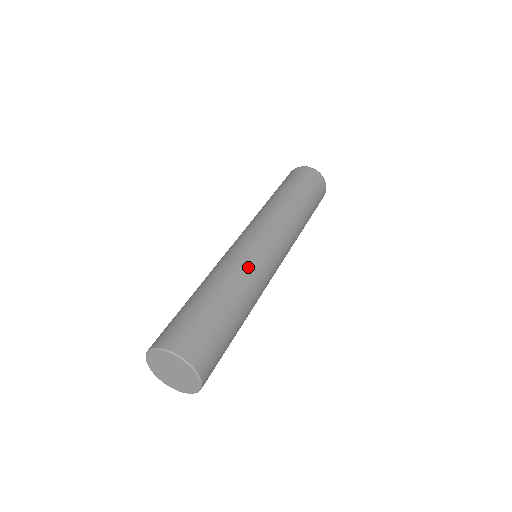
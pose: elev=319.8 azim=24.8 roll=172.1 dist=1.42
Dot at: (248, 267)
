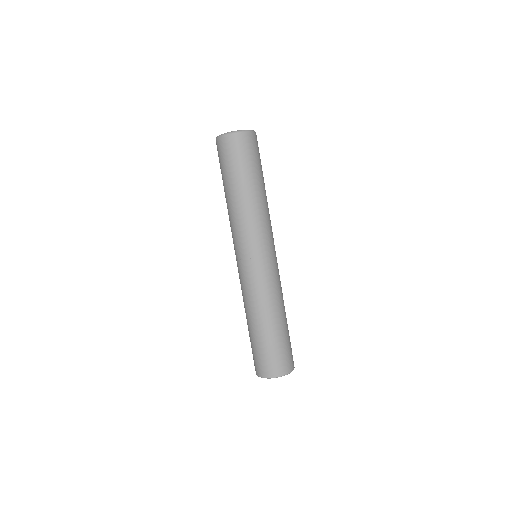
Dot at: (256, 292)
